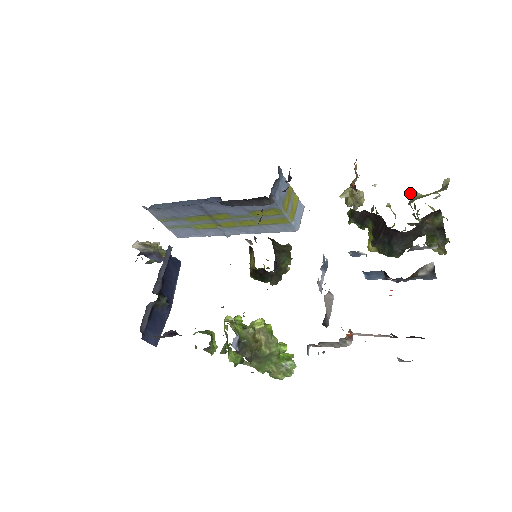
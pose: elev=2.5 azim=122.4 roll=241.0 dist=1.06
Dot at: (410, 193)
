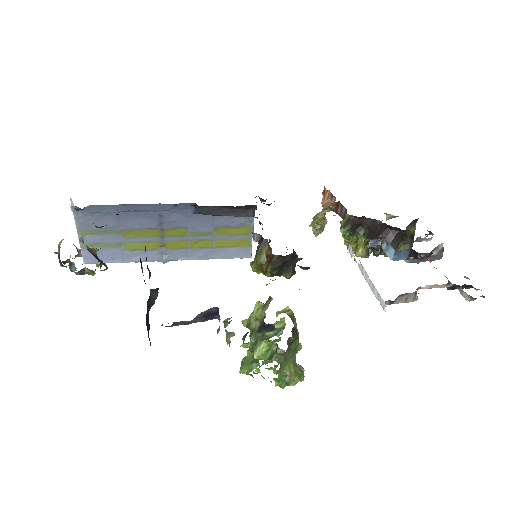
Dot at: occluded
